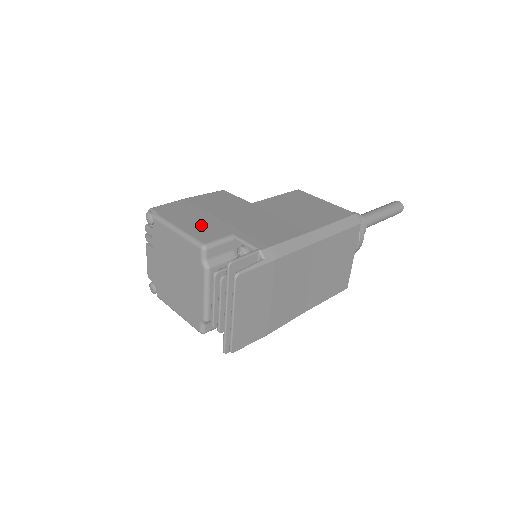
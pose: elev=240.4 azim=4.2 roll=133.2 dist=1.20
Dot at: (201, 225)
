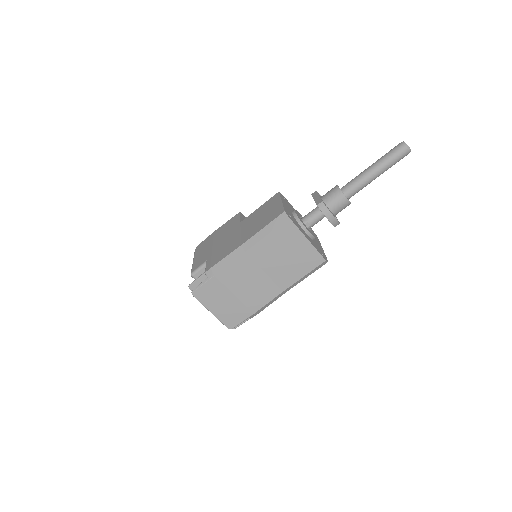
Dot at: (202, 256)
